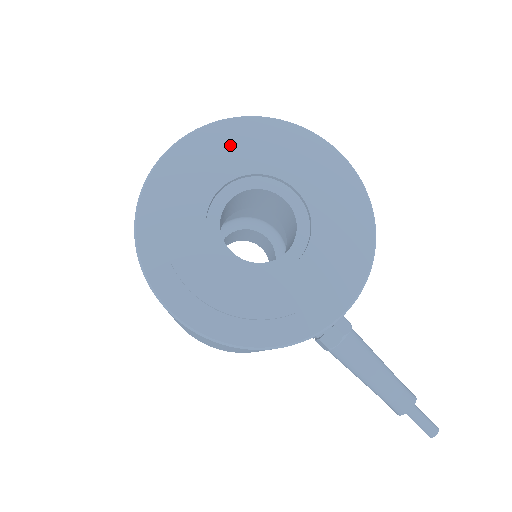
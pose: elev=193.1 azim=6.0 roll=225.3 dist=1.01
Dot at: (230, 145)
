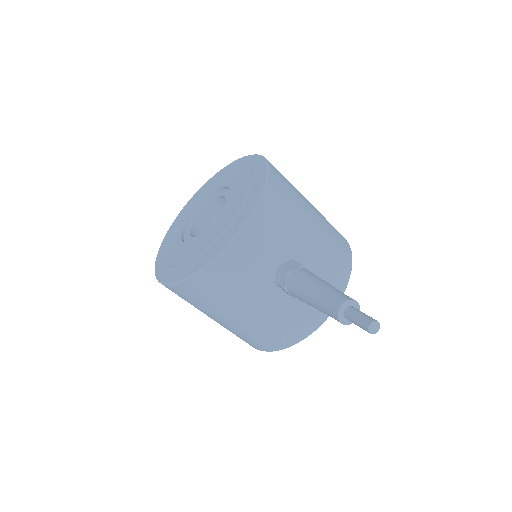
Dot at: (204, 188)
